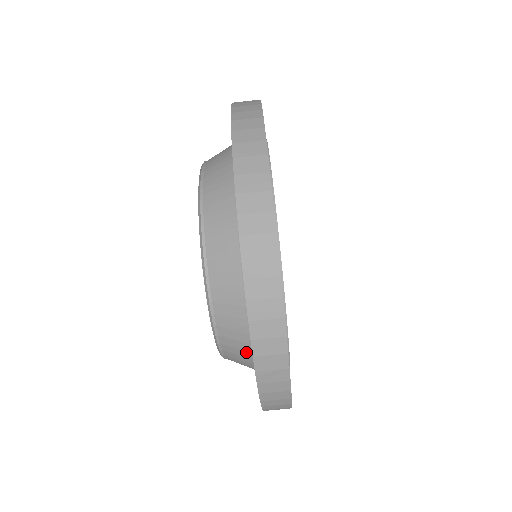
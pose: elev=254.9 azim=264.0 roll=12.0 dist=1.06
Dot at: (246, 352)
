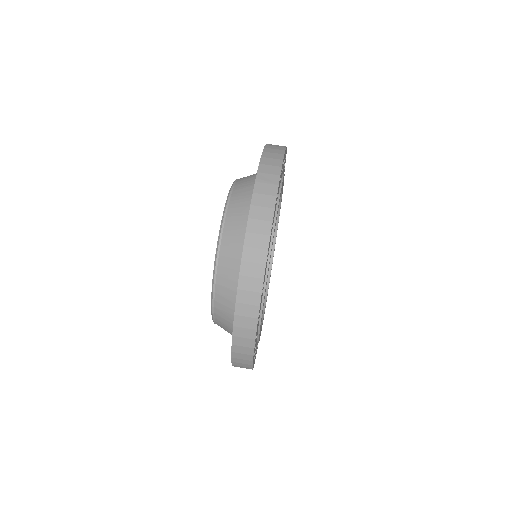
Dot at: (231, 317)
